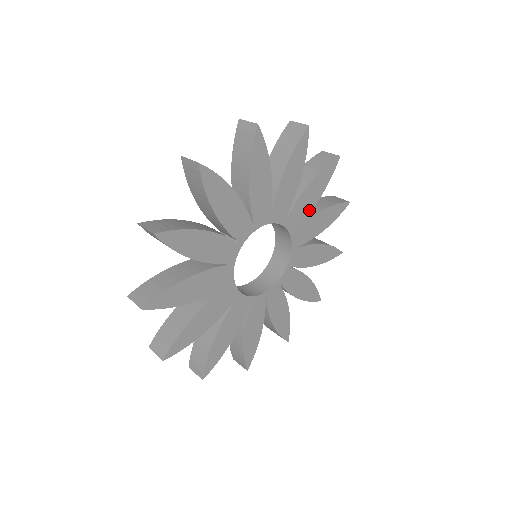
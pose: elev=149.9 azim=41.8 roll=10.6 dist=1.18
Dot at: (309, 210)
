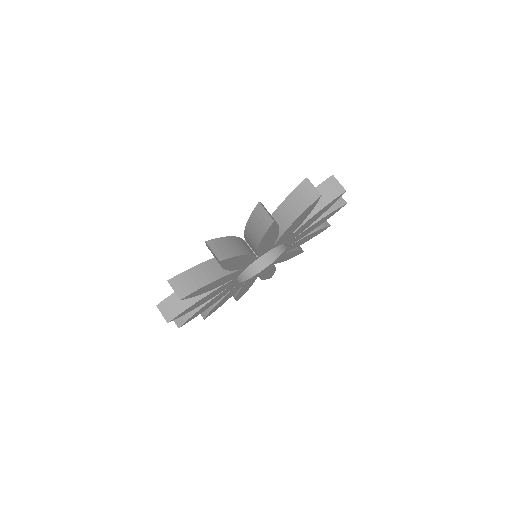
Dot at: (275, 238)
